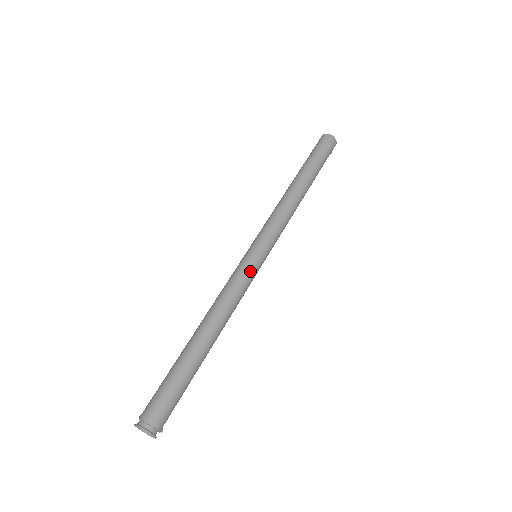
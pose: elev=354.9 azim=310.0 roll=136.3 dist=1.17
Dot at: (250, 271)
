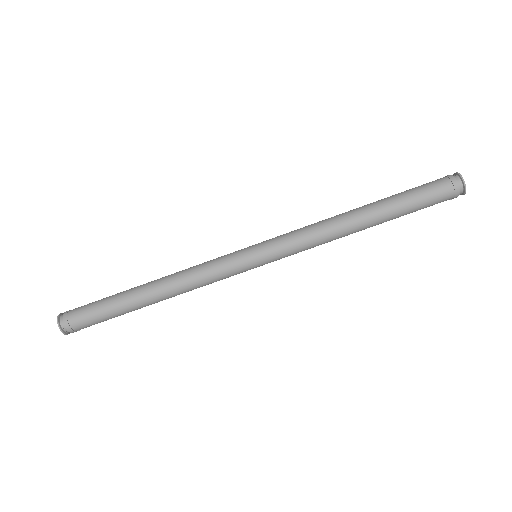
Dot at: (233, 269)
